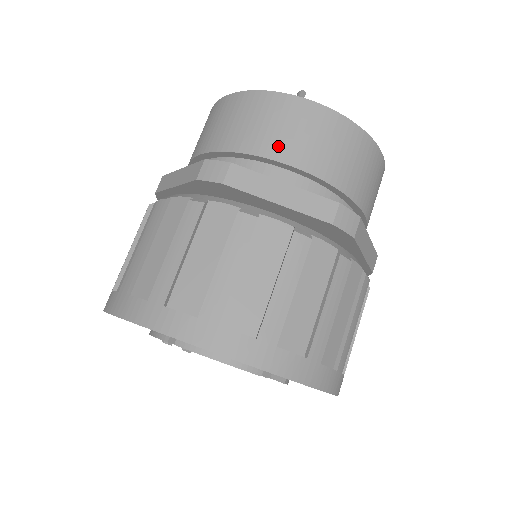
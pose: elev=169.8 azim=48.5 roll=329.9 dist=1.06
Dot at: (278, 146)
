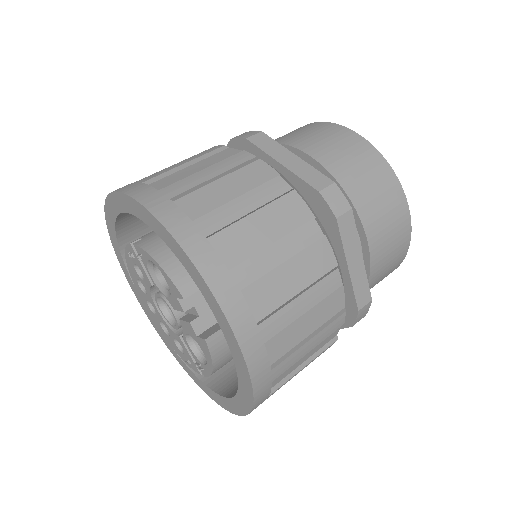
Dot at: (308, 144)
